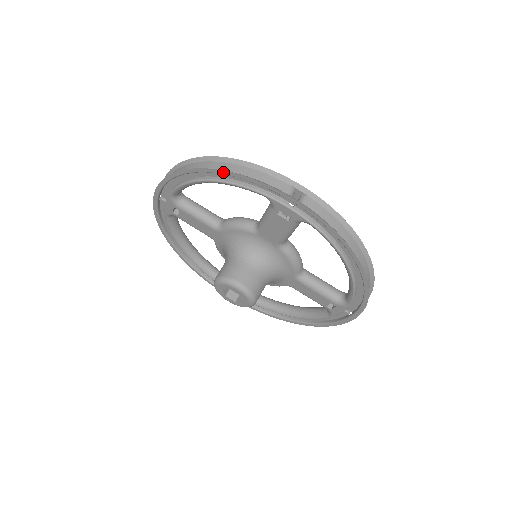
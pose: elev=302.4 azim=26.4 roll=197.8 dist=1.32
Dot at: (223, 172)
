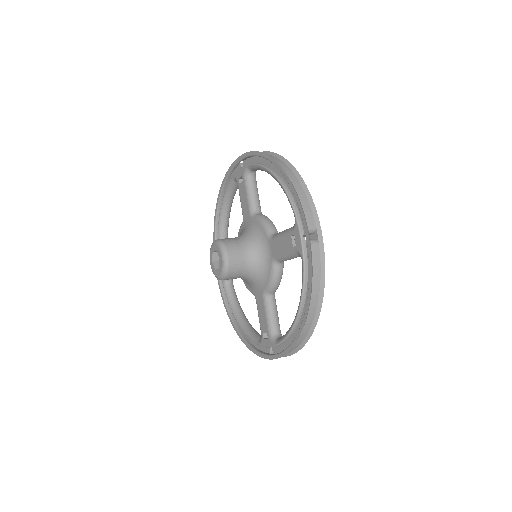
Dot at: (221, 189)
